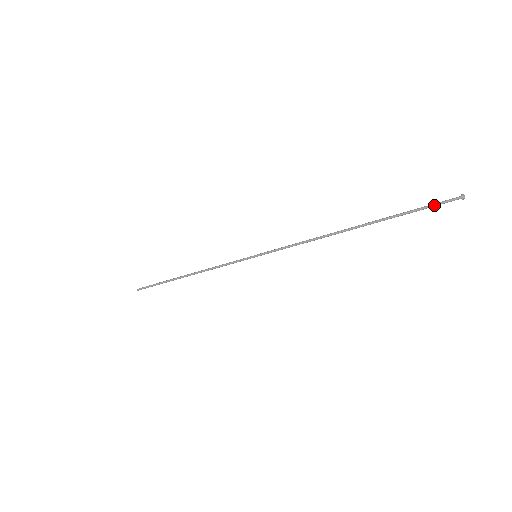
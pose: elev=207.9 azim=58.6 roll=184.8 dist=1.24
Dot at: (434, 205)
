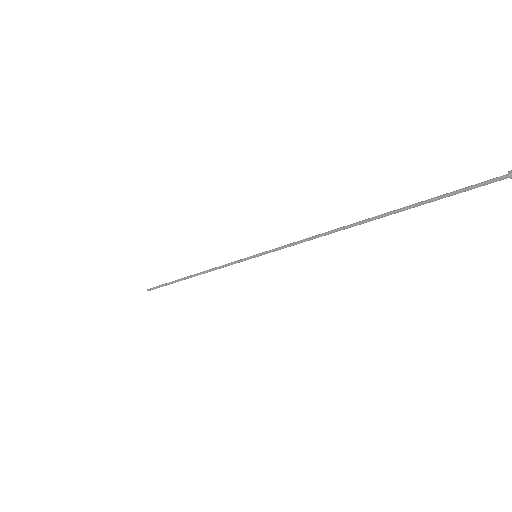
Dot at: (469, 188)
